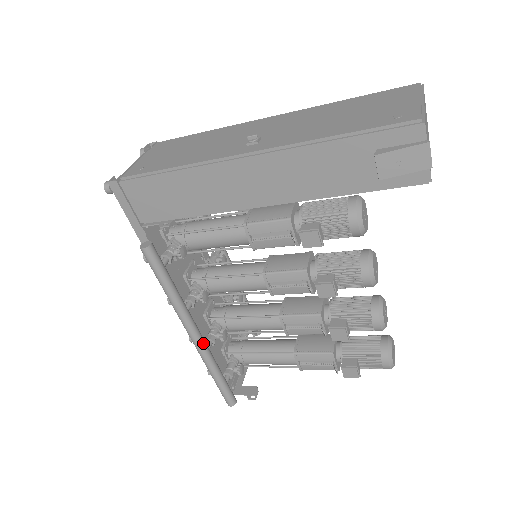
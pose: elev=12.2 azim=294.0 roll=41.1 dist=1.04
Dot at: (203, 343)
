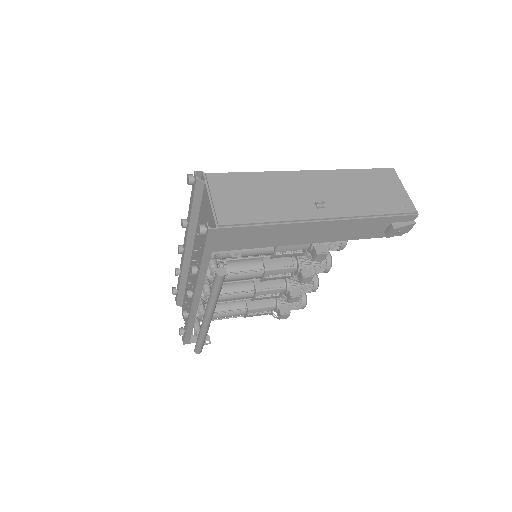
Dot at: occluded
